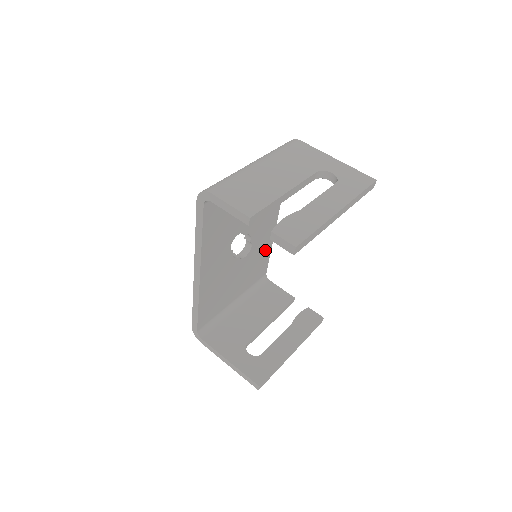
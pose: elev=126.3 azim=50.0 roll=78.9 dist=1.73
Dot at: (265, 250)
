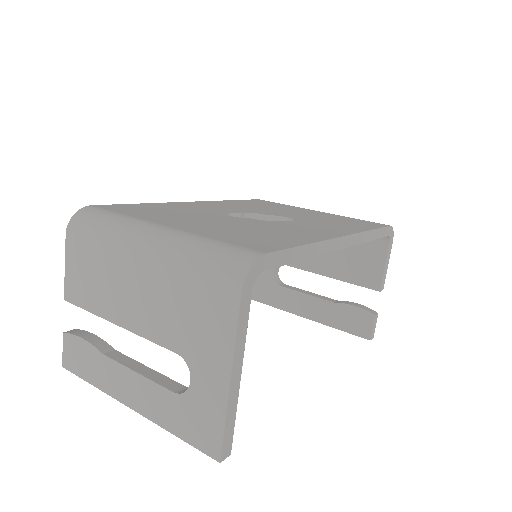
Dot at: occluded
